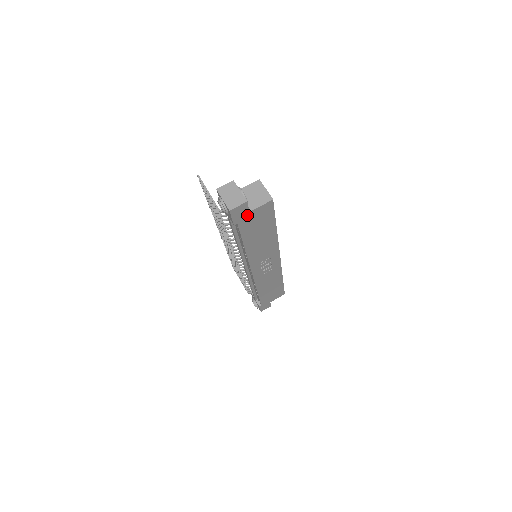
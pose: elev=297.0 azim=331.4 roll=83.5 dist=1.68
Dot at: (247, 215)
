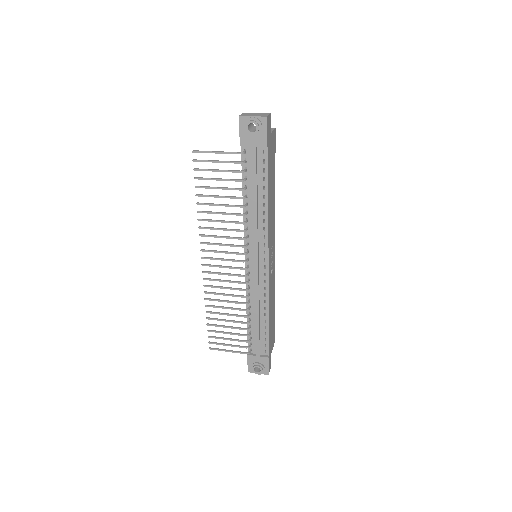
Dot at: (270, 138)
